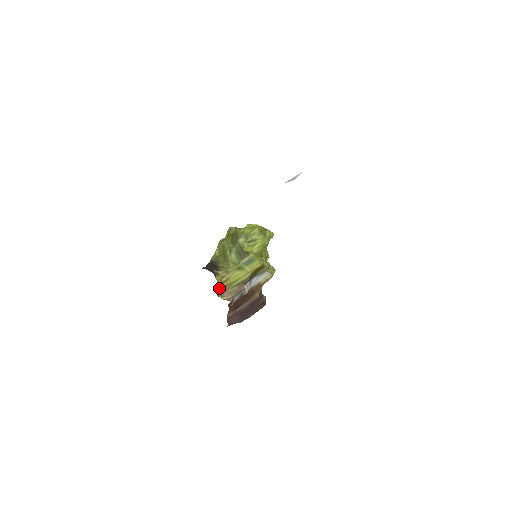
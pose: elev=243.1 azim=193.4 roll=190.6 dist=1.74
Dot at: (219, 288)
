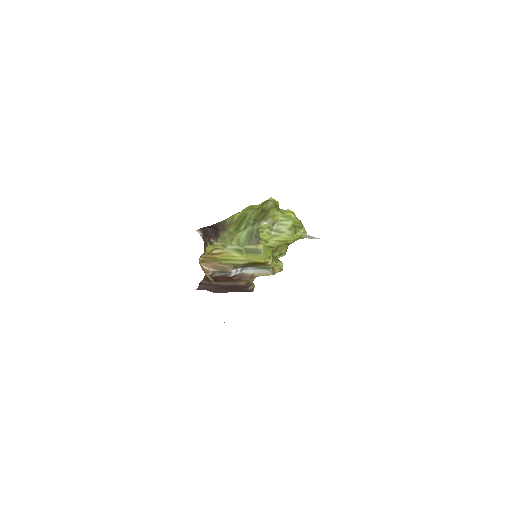
Dot at: (206, 256)
